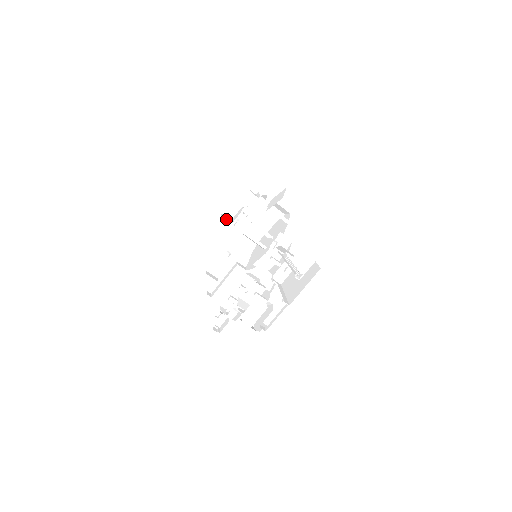
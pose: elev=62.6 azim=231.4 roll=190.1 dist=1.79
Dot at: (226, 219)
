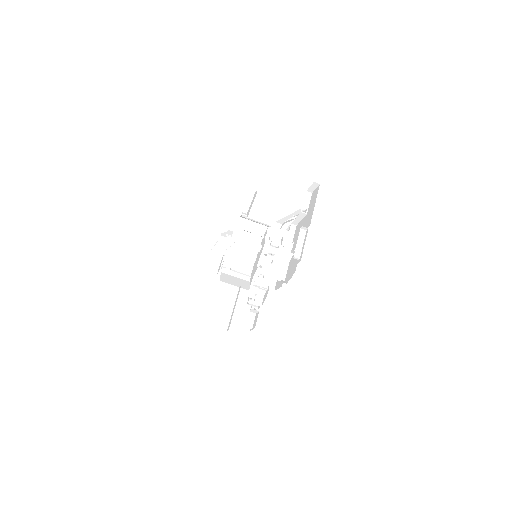
Dot at: occluded
